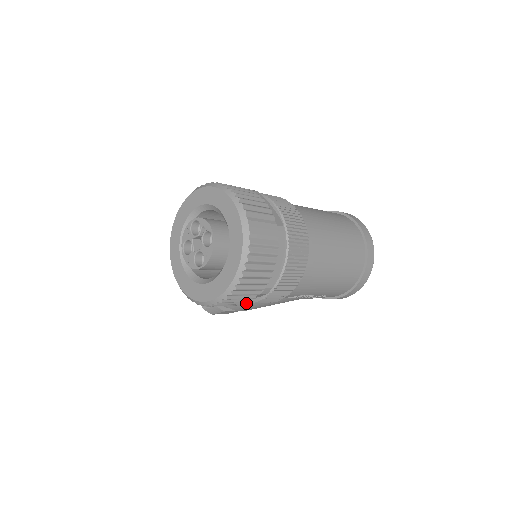
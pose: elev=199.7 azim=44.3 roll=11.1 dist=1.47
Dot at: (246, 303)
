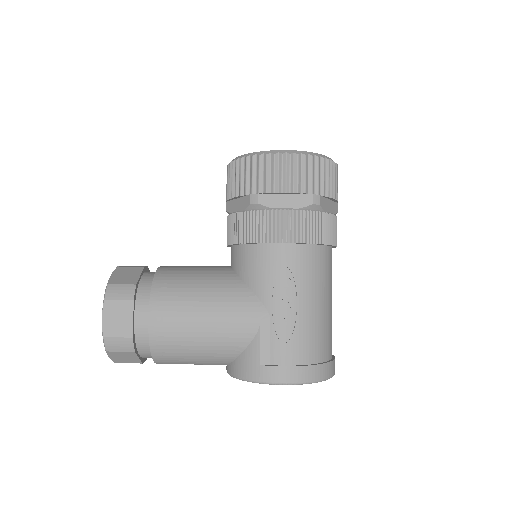
Dot at: (274, 209)
